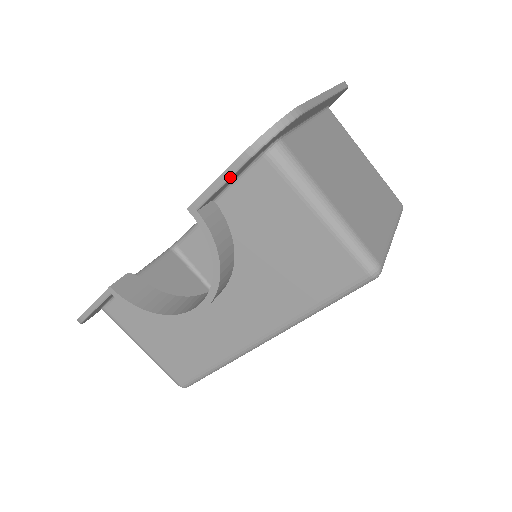
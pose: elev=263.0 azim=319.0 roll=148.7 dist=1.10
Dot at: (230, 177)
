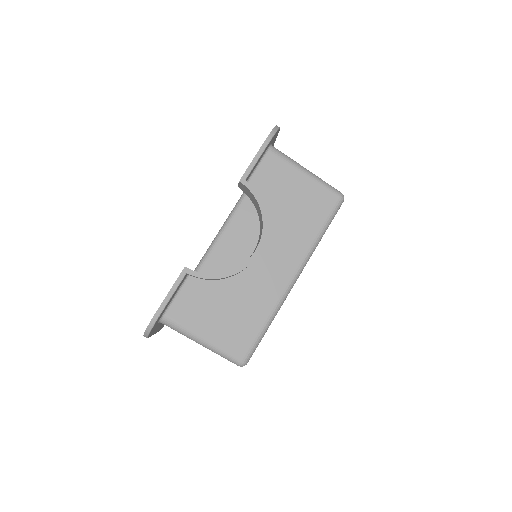
Dot at: (262, 154)
